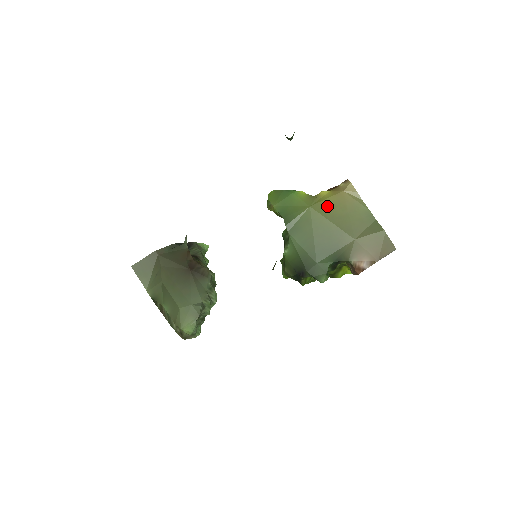
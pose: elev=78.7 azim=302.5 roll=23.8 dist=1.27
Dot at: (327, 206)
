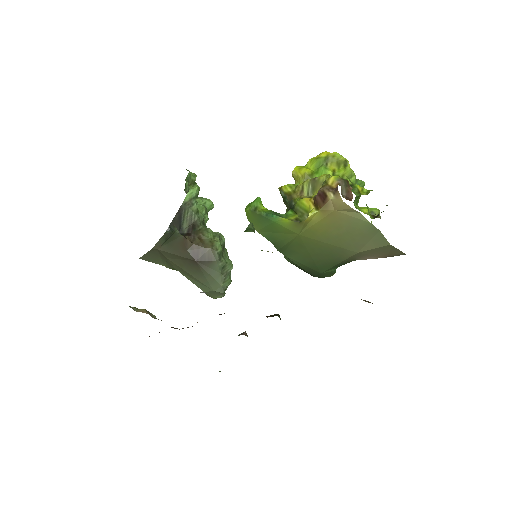
Dot at: (319, 230)
